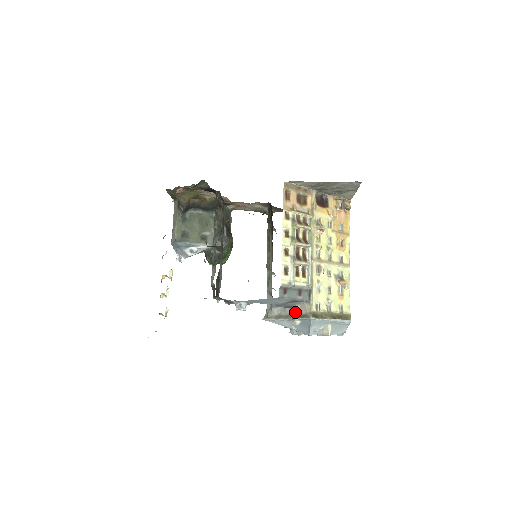
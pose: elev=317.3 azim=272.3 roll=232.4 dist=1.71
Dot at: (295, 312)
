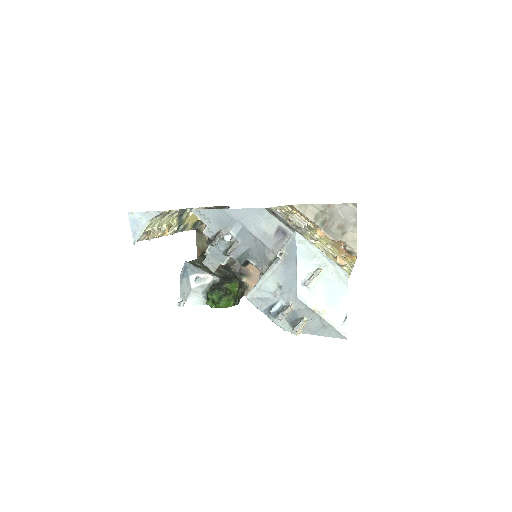
Dot at: occluded
